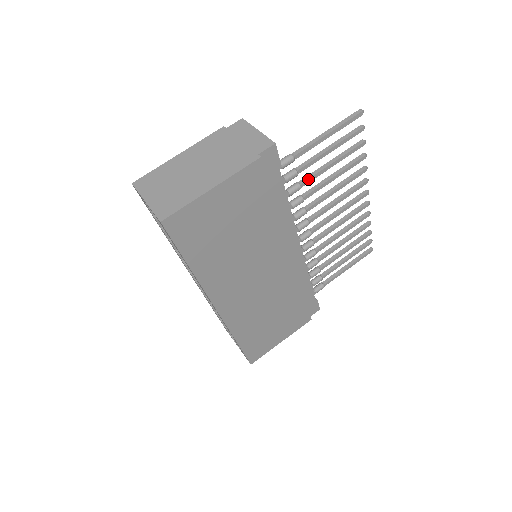
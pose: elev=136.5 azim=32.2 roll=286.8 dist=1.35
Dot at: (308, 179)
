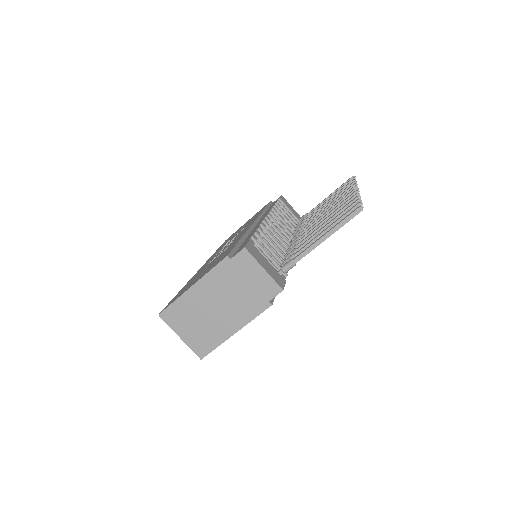
Dot at: occluded
